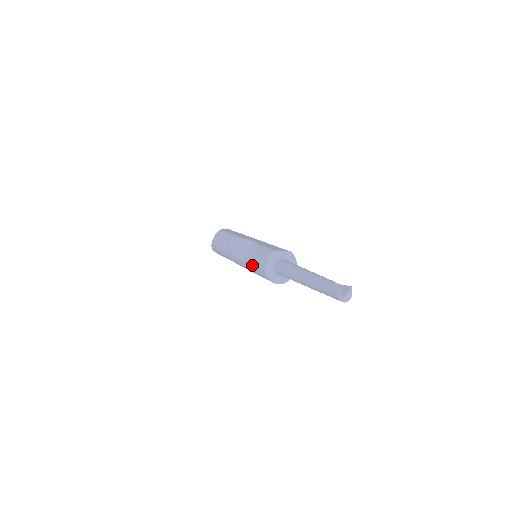
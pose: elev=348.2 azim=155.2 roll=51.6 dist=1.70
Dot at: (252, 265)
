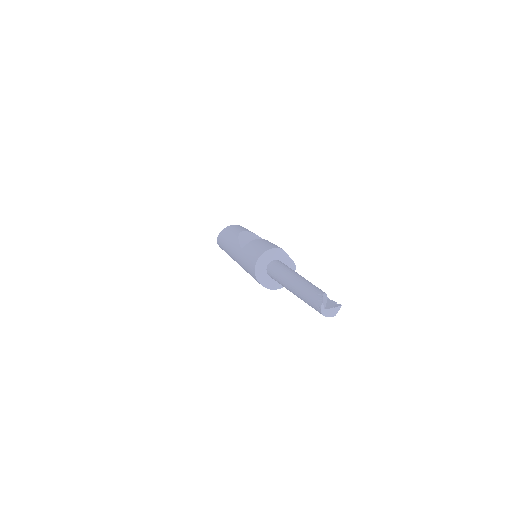
Dot at: (249, 252)
